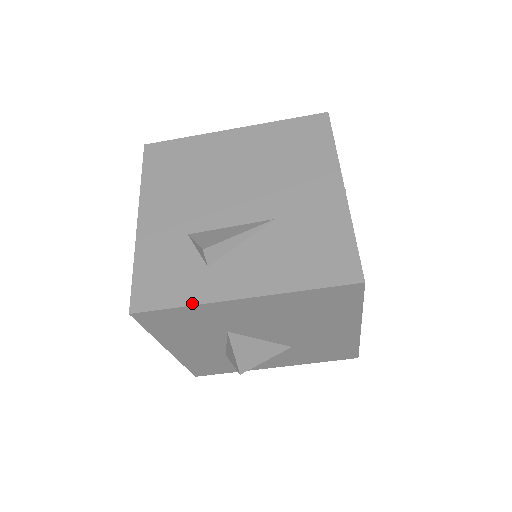
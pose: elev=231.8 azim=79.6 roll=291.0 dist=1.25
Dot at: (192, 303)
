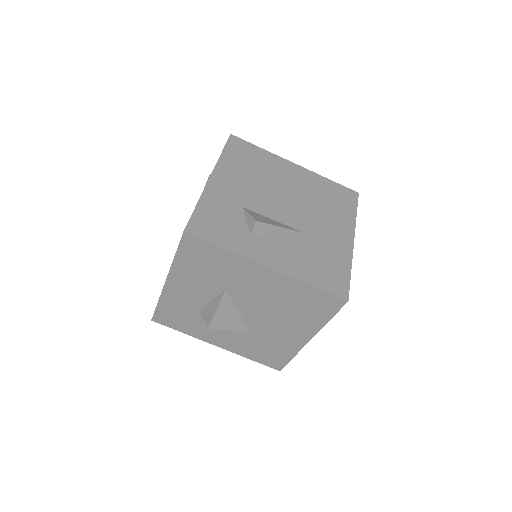
Dot at: (232, 250)
